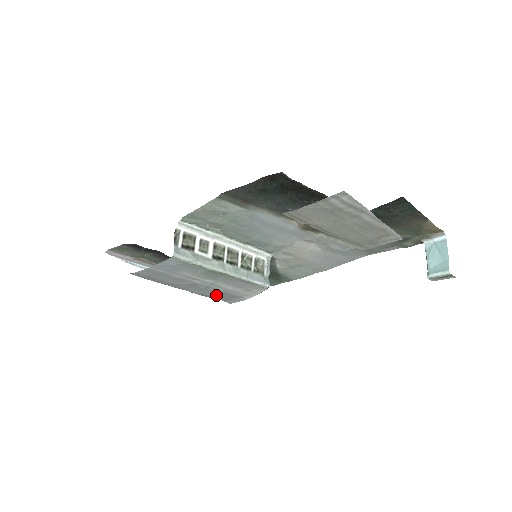
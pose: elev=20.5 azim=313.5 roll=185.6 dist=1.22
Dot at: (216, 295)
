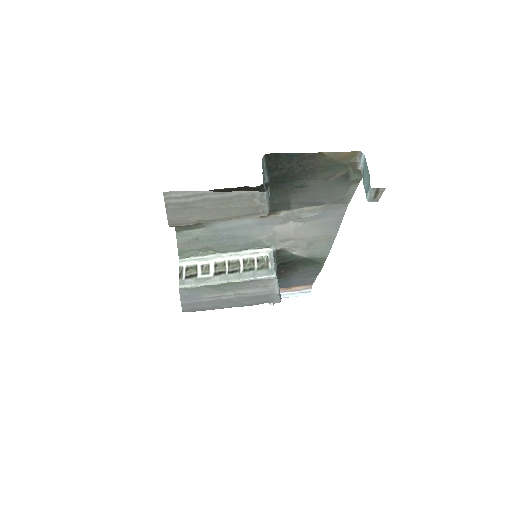
Dot at: (255, 301)
